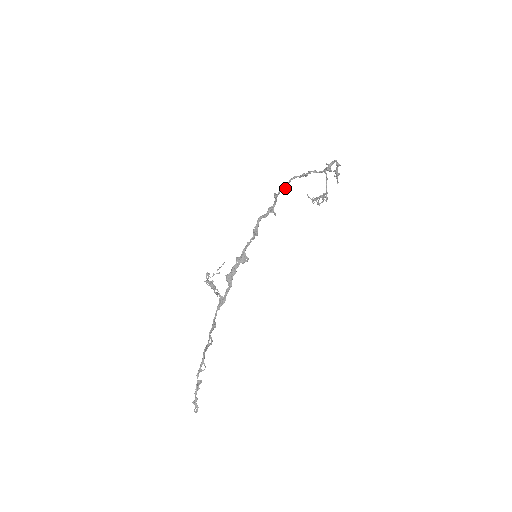
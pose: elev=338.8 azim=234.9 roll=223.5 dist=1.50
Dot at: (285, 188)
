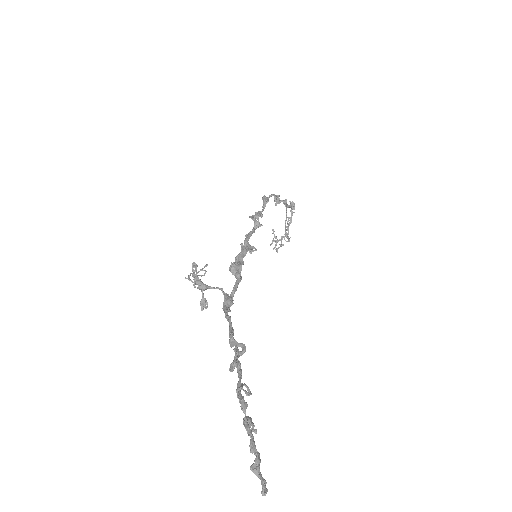
Dot at: occluded
